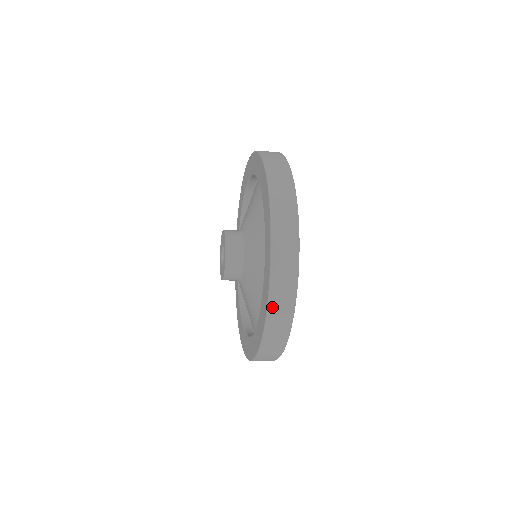
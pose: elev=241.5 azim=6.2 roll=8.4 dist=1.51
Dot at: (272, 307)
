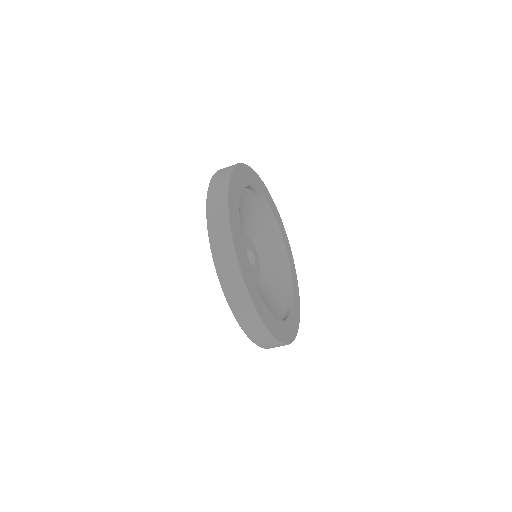
Dot at: (246, 329)
